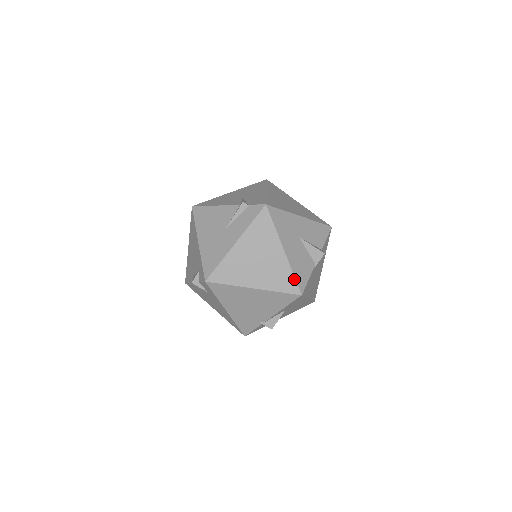
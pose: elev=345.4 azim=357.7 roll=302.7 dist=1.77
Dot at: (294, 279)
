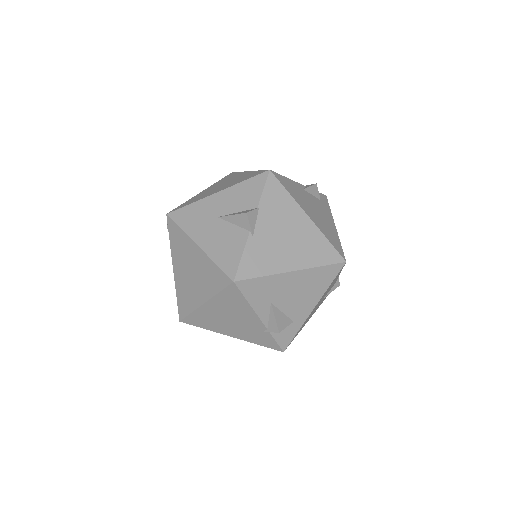
Dot at: (219, 269)
